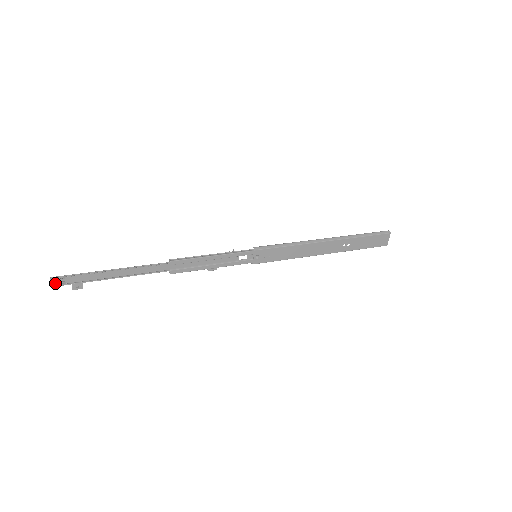
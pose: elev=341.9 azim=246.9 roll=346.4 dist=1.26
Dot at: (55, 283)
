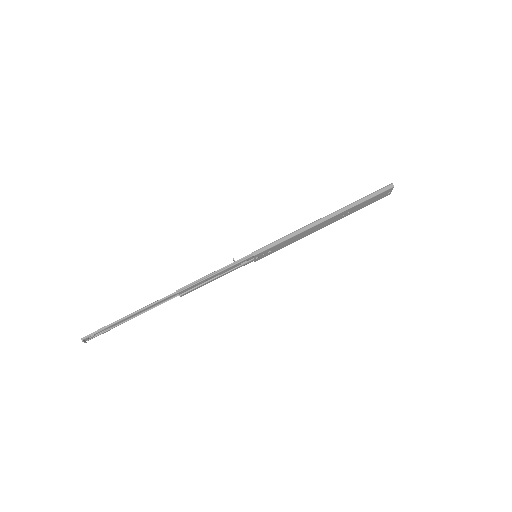
Dot at: (87, 339)
